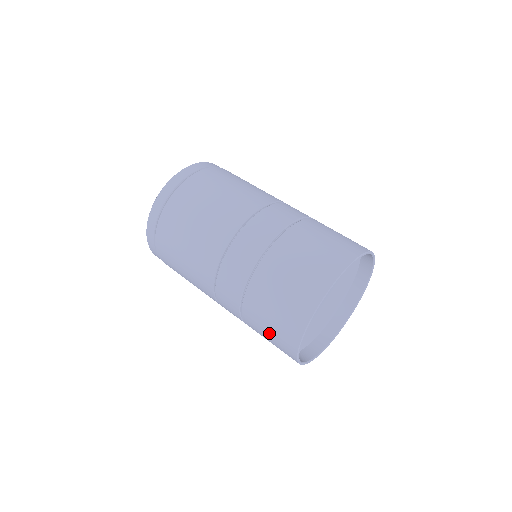
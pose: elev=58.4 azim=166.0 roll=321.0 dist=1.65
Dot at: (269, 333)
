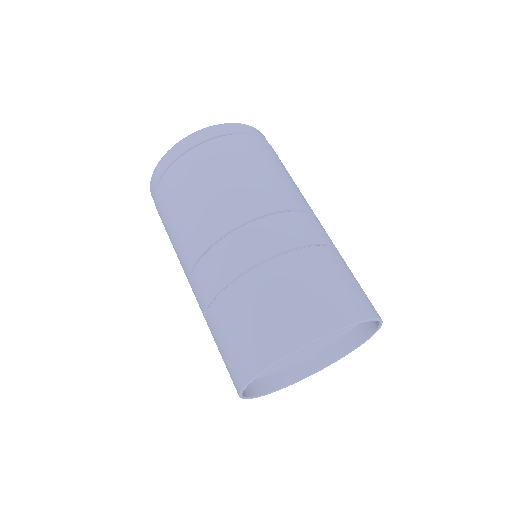
Dot at: (244, 329)
